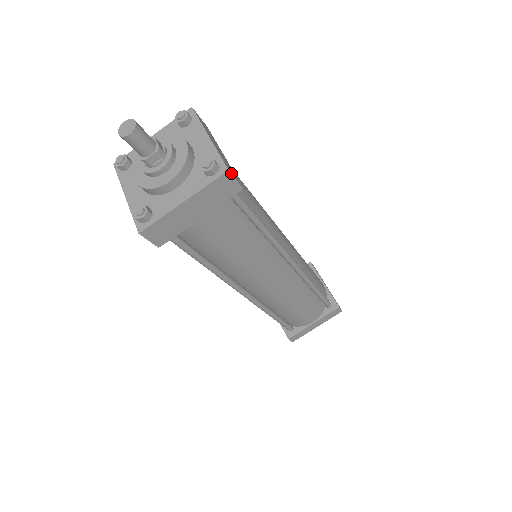
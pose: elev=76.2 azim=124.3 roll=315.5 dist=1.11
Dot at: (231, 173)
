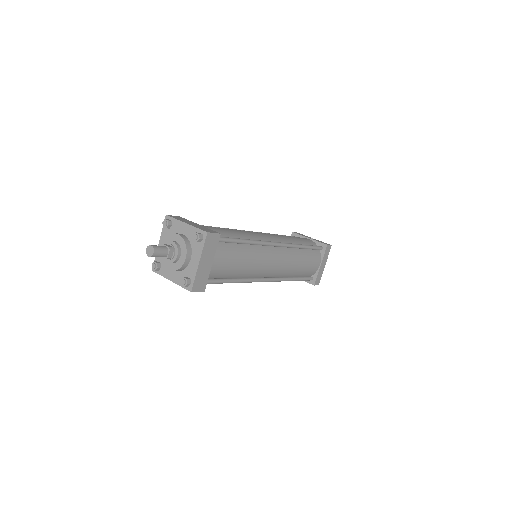
Dot at: (209, 232)
